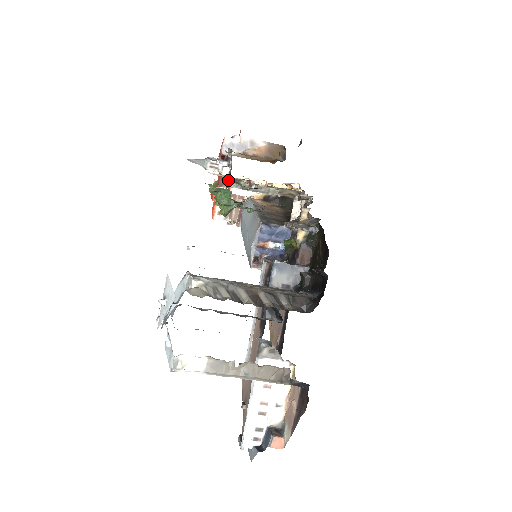
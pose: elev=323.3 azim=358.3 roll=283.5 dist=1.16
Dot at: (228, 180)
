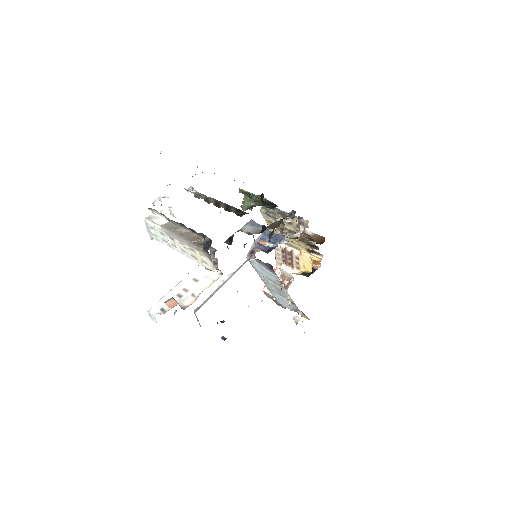
Dot at: (261, 207)
